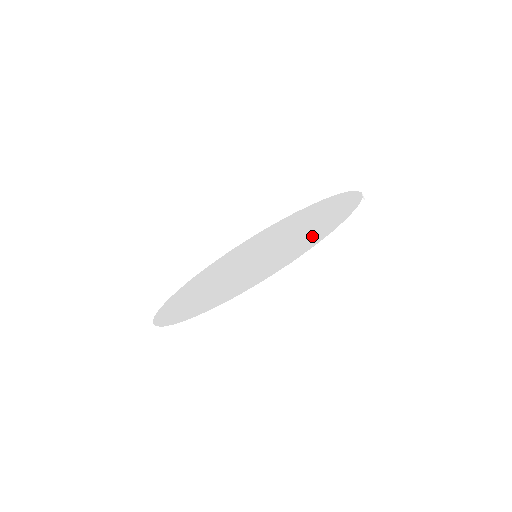
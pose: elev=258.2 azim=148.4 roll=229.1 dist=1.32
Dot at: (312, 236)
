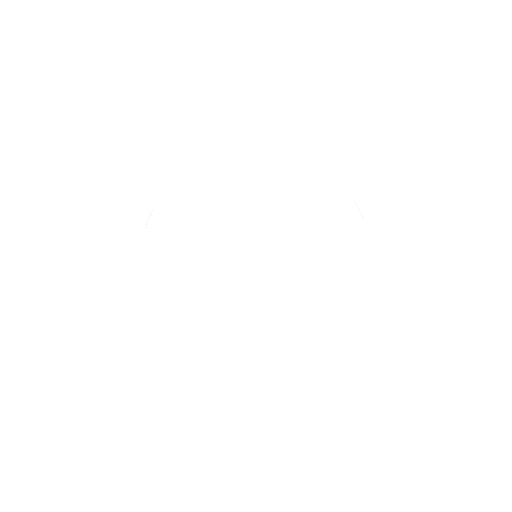
Dot at: (320, 203)
